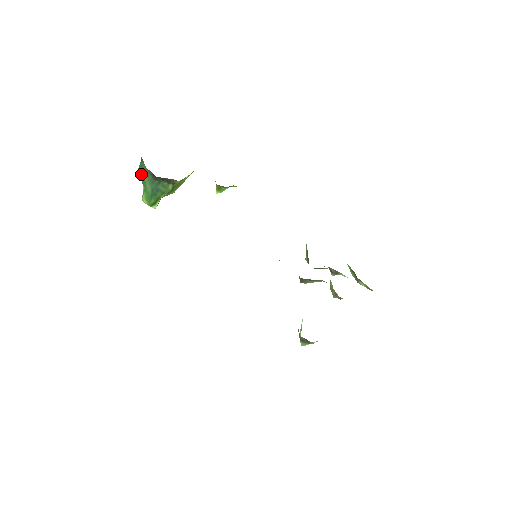
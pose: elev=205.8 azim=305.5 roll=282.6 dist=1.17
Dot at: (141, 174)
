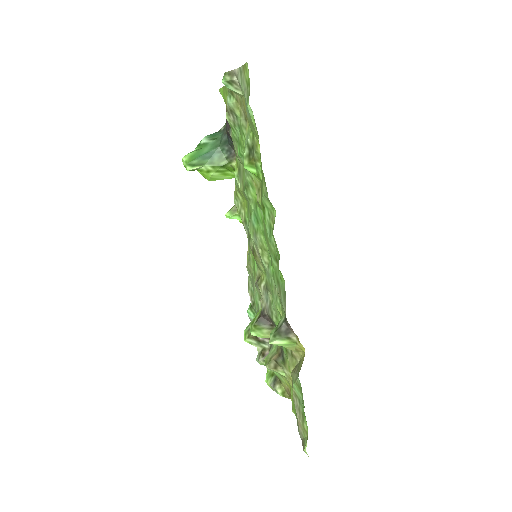
Dot at: (207, 139)
